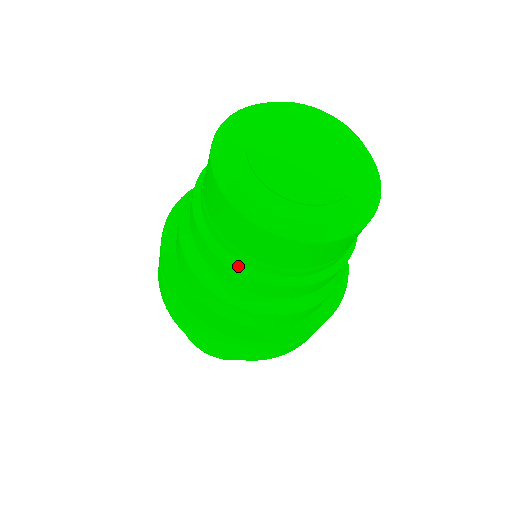
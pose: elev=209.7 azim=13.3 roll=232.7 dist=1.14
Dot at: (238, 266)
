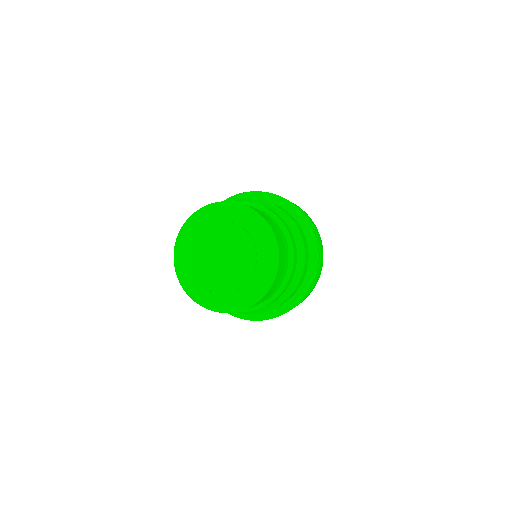
Dot at: occluded
